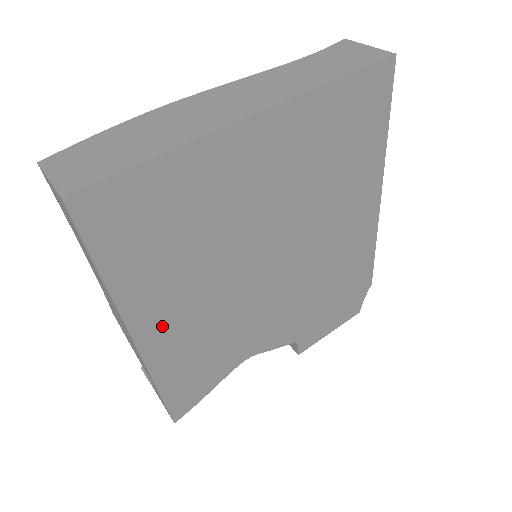
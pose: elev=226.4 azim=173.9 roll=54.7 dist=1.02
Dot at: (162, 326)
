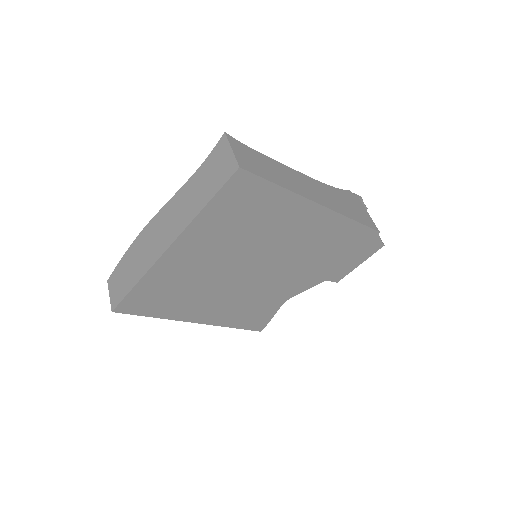
Dot at: (207, 314)
